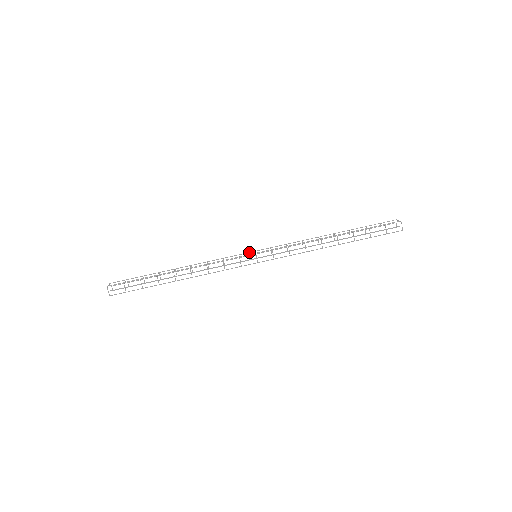
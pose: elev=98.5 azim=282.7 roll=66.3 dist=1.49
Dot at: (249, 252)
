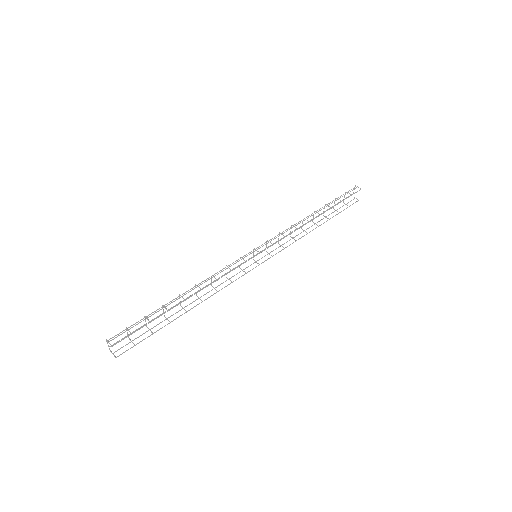
Dot at: (248, 259)
